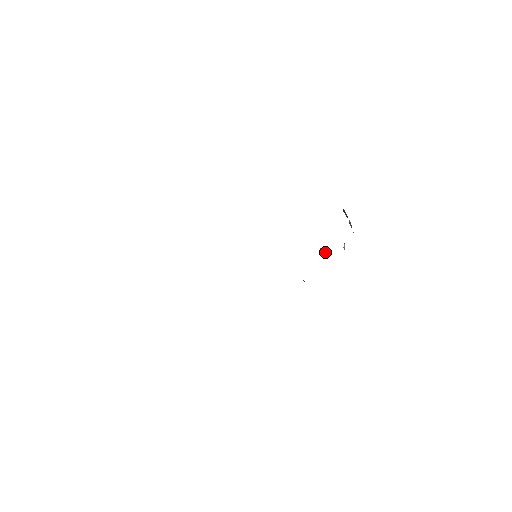
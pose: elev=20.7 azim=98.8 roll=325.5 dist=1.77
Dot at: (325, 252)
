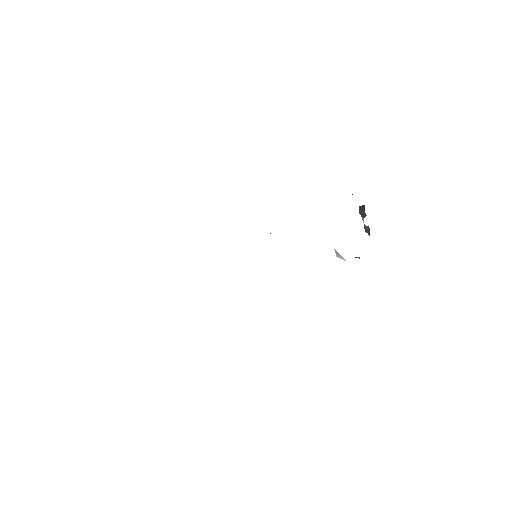
Dot at: (340, 258)
